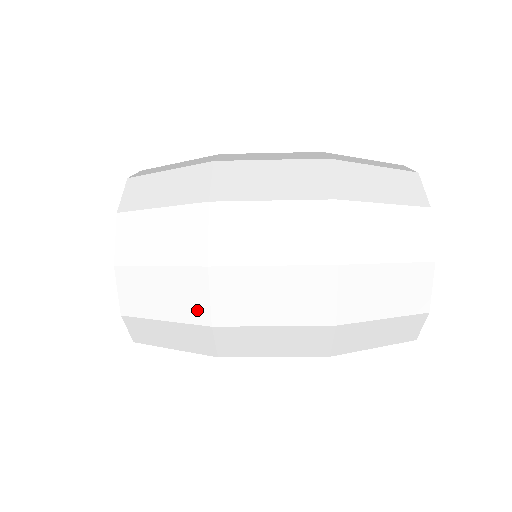
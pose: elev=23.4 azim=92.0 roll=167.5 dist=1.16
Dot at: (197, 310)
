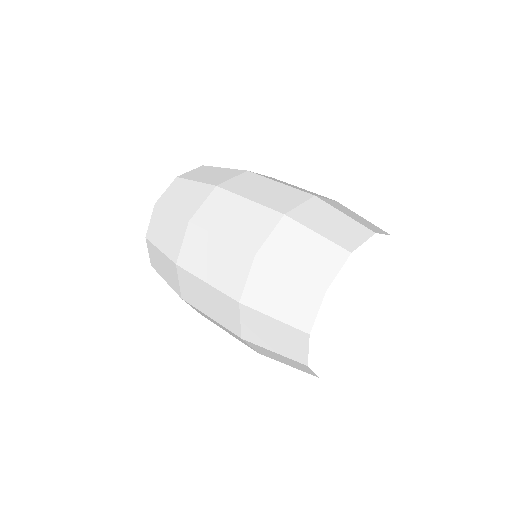
Dot at: (175, 285)
